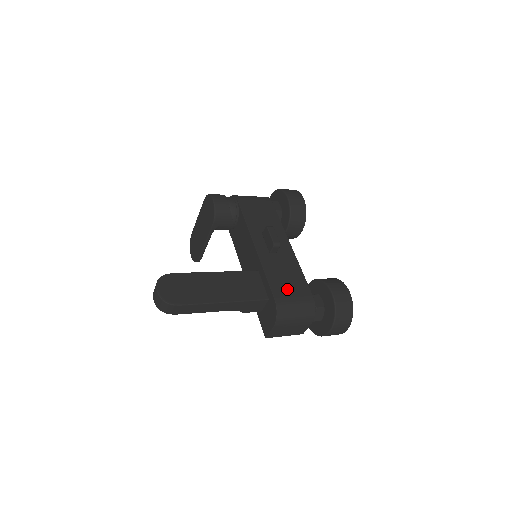
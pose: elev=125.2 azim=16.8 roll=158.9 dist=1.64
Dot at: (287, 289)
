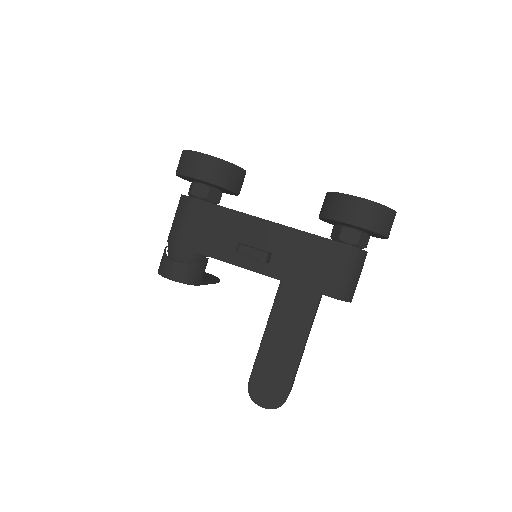
Dot at: (322, 271)
